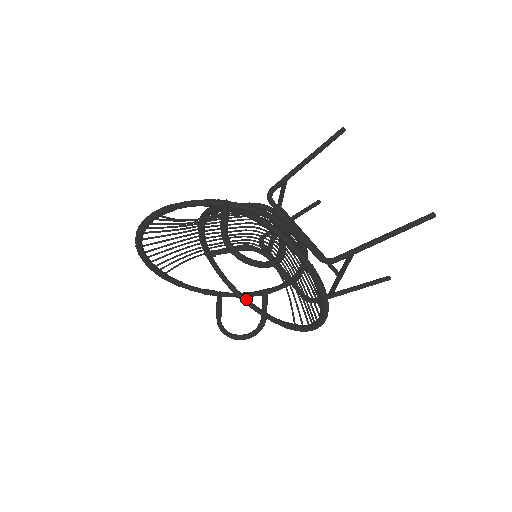
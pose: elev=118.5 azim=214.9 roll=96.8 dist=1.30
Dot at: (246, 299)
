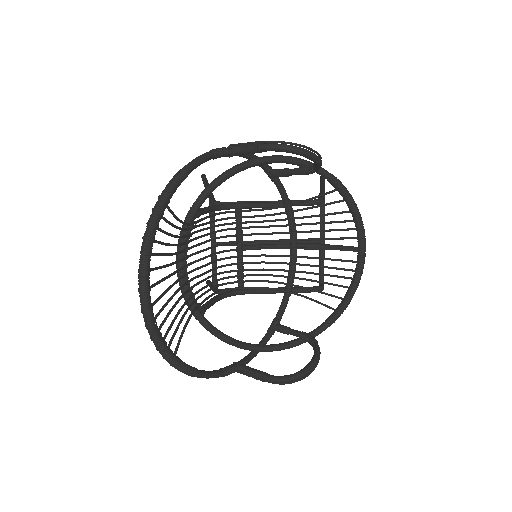
Dot at: (267, 345)
